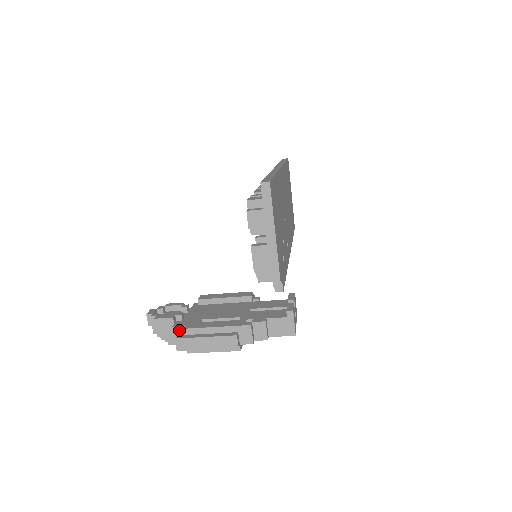
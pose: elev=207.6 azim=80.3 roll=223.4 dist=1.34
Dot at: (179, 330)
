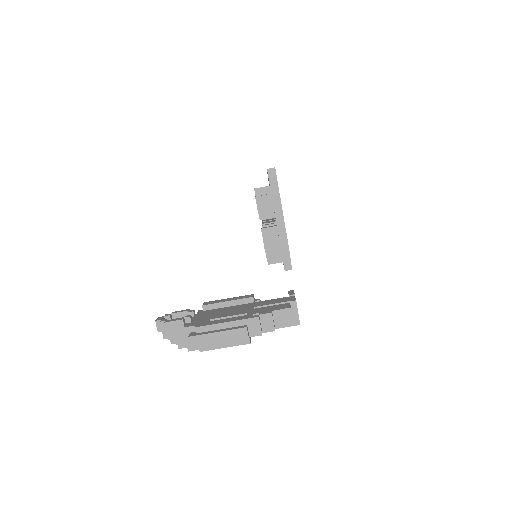
Dot at: (190, 330)
